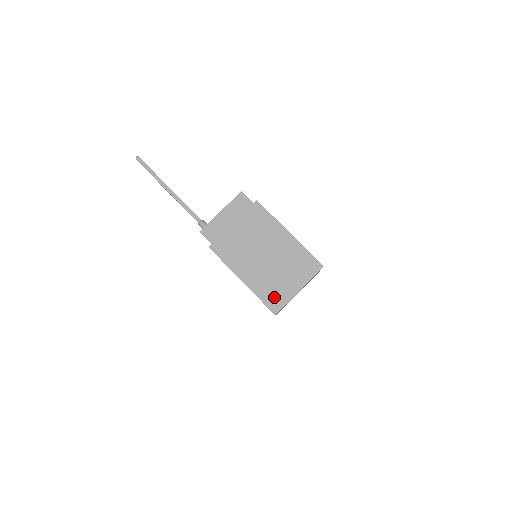
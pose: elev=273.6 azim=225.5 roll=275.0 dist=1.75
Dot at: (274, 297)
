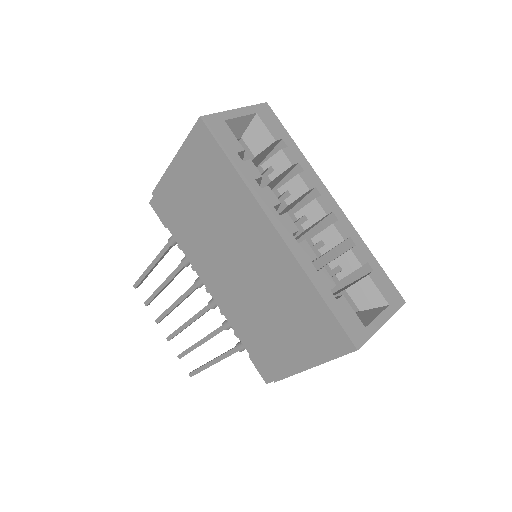
Dot at: occluded
